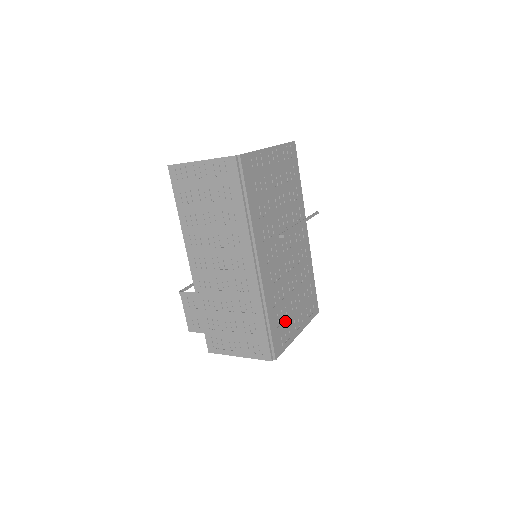
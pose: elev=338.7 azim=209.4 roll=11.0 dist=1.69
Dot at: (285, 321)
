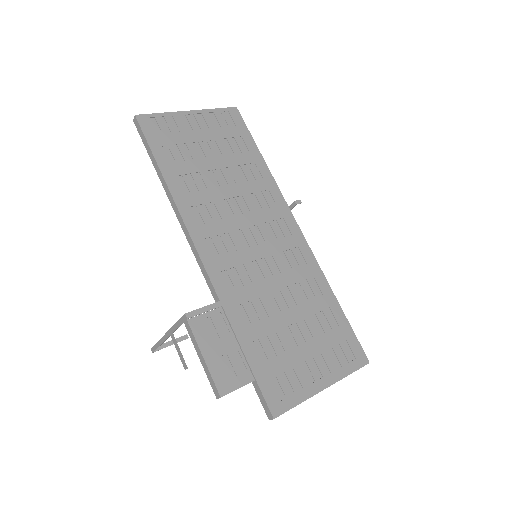
Dot at: occluded
